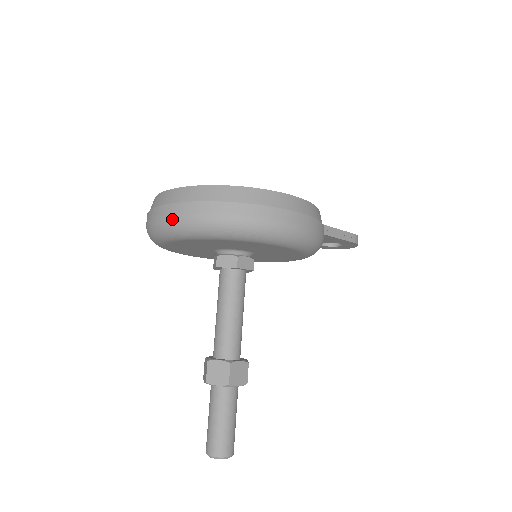
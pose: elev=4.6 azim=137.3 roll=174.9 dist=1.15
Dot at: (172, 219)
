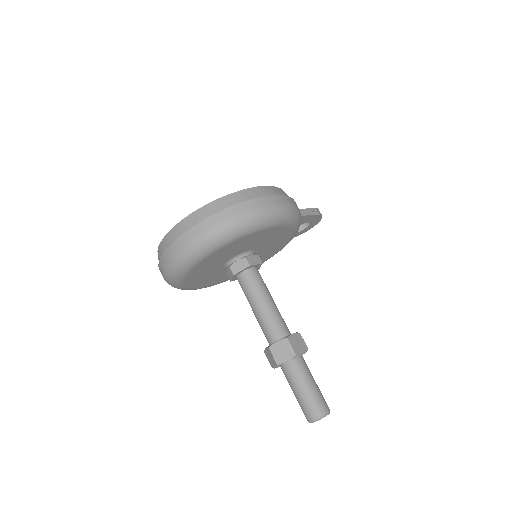
Dot at: (186, 248)
